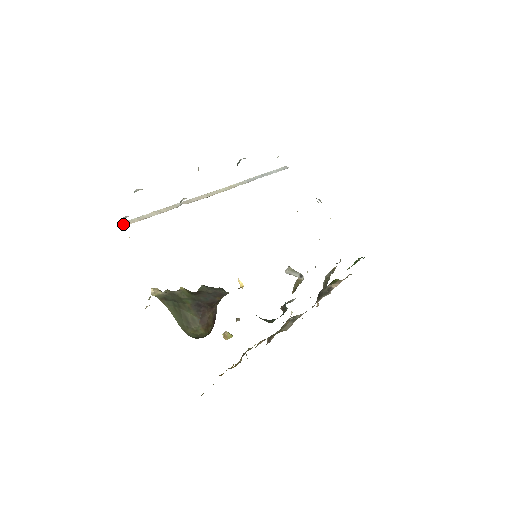
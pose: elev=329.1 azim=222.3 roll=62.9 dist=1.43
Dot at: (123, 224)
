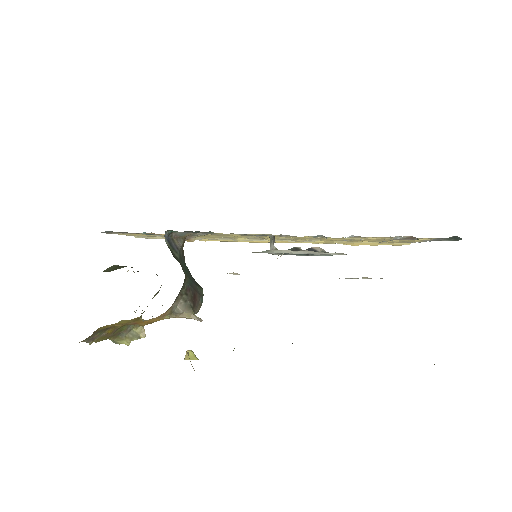
Dot at: occluded
